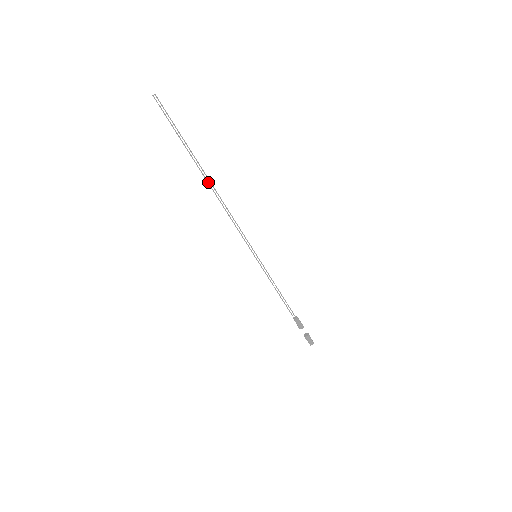
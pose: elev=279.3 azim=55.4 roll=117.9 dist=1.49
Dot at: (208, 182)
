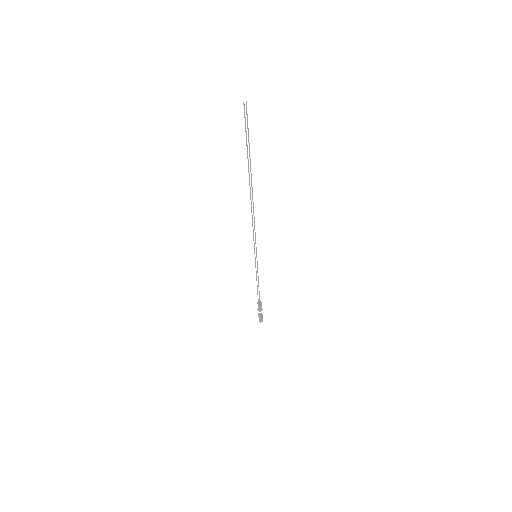
Dot at: occluded
